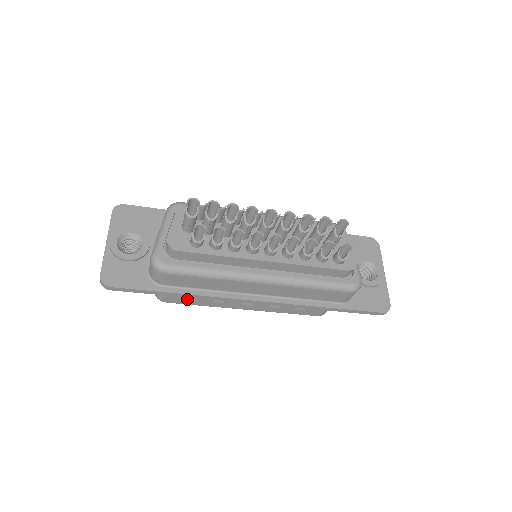
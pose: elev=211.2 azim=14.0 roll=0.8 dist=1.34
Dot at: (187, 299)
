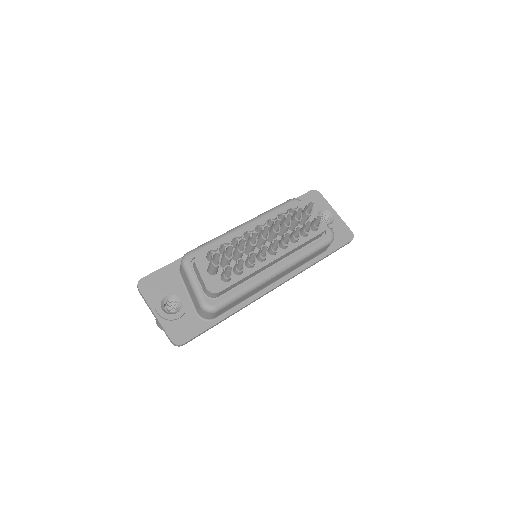
Dot at: occluded
